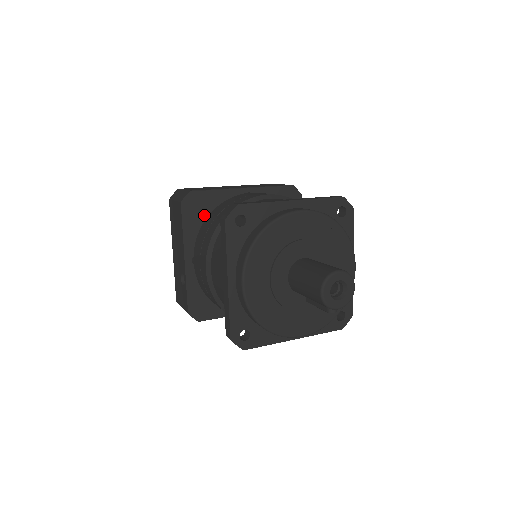
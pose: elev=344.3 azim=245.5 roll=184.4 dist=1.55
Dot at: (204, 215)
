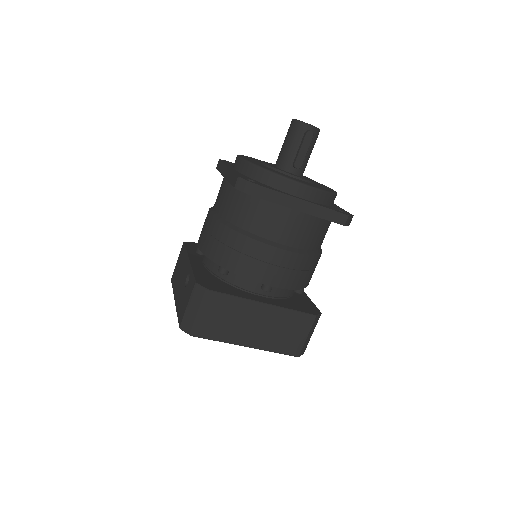
Dot at: occluded
